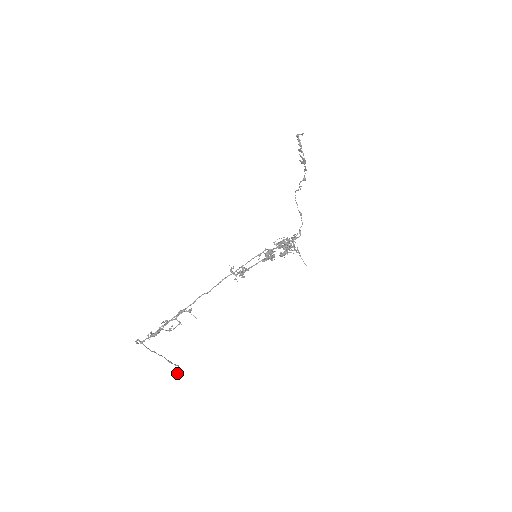
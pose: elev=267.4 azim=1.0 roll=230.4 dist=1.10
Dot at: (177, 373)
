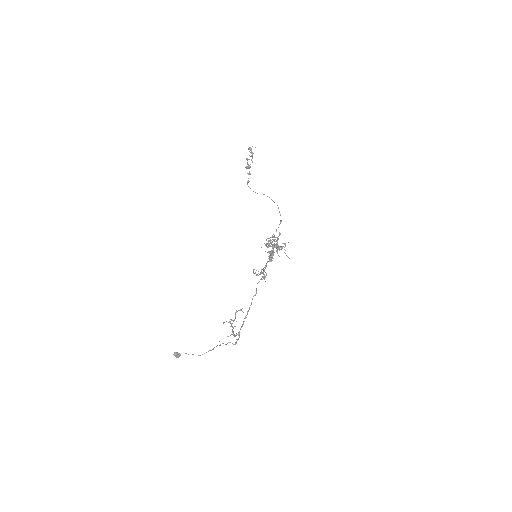
Dot at: occluded
